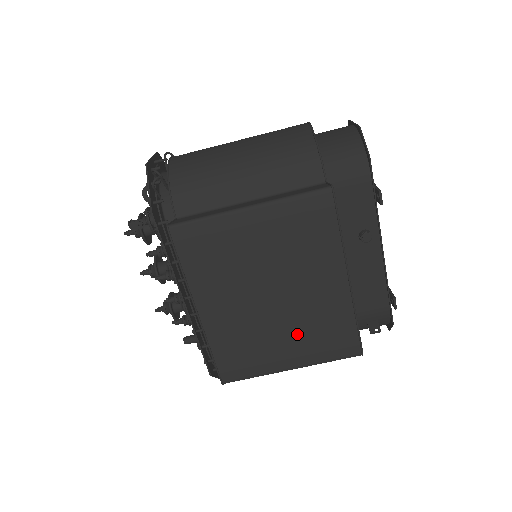
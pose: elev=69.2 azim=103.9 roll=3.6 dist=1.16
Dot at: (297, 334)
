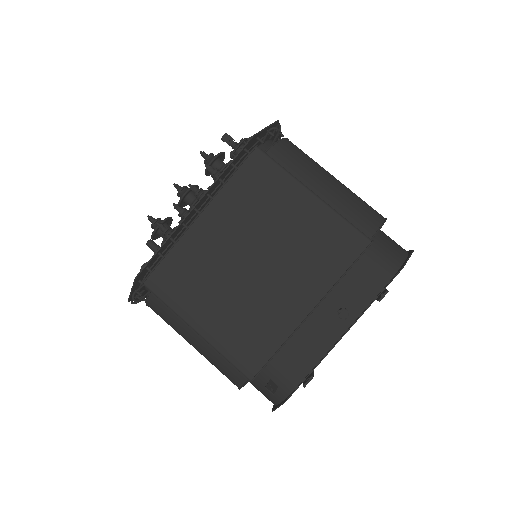
Dot at: (234, 309)
